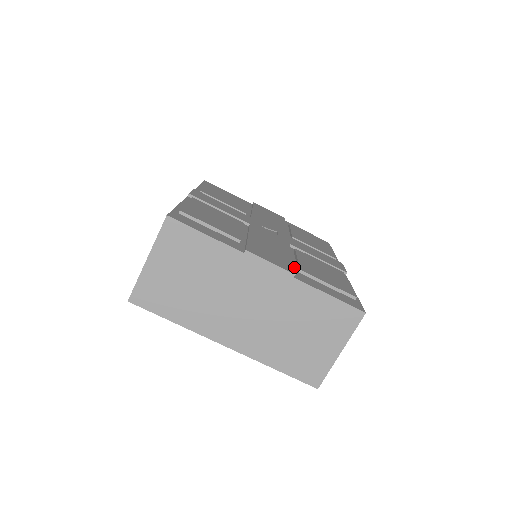
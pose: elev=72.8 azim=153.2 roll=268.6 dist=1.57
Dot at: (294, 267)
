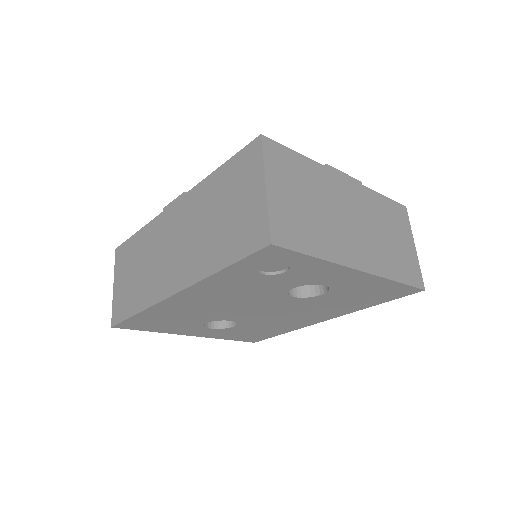
Dot at: occluded
